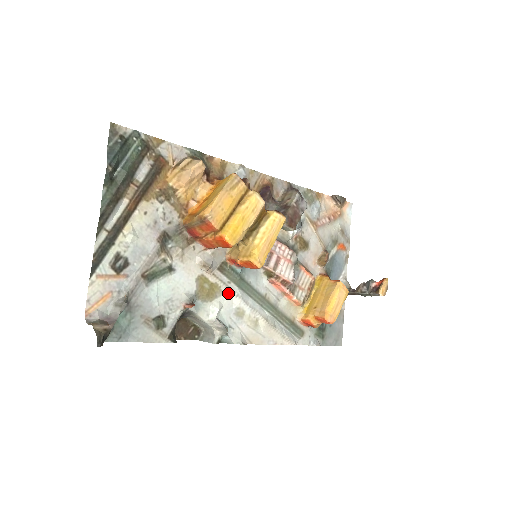
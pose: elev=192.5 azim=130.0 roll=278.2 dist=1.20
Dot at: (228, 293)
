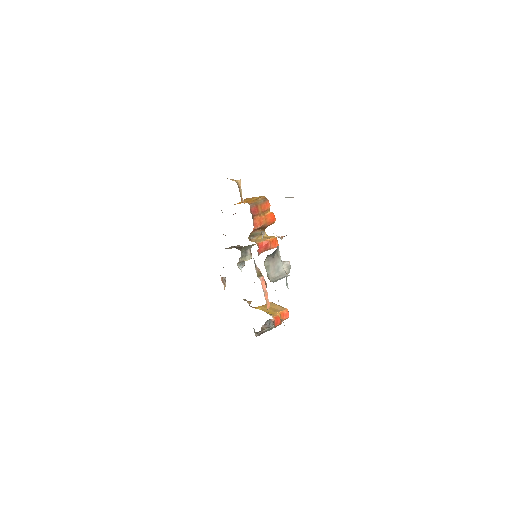
Dot at: occluded
